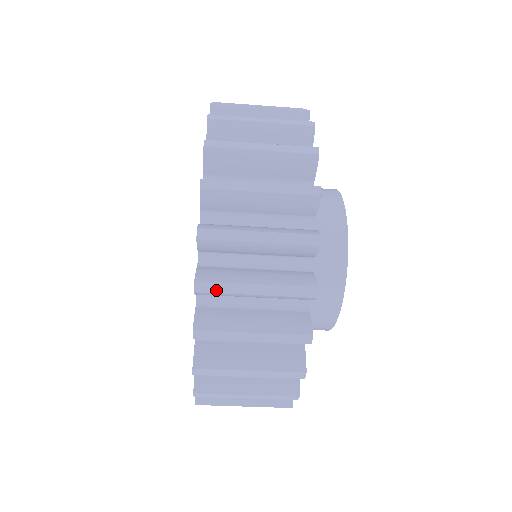
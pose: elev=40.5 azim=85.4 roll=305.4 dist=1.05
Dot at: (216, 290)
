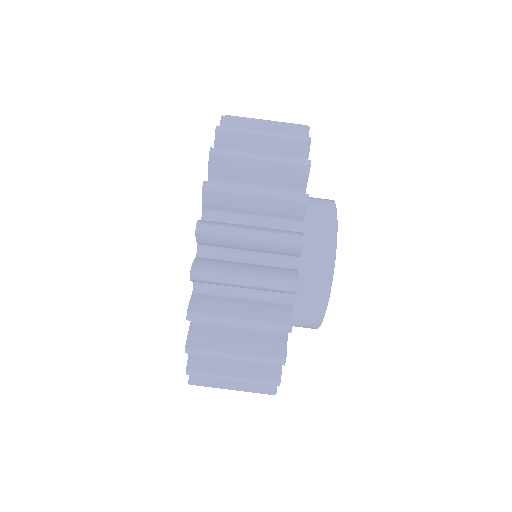
Dot at: (240, 117)
